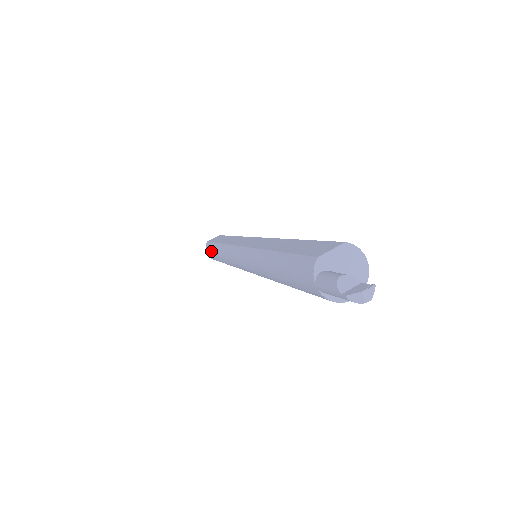
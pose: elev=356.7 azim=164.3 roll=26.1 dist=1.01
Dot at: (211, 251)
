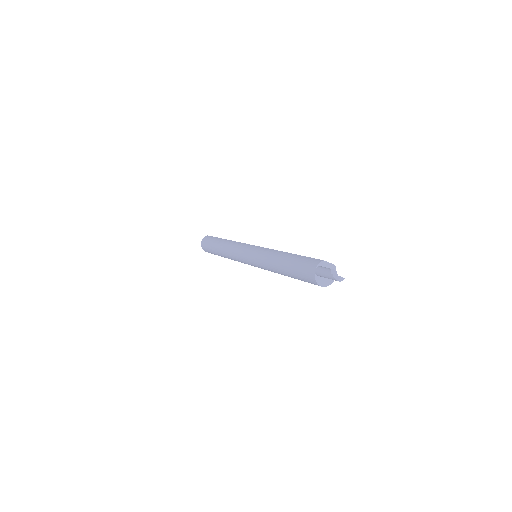
Dot at: (212, 240)
